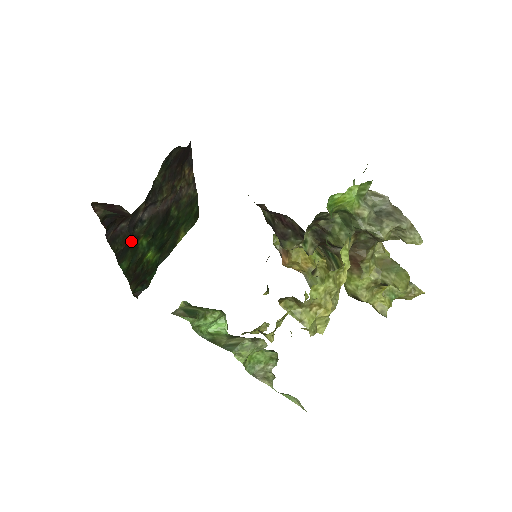
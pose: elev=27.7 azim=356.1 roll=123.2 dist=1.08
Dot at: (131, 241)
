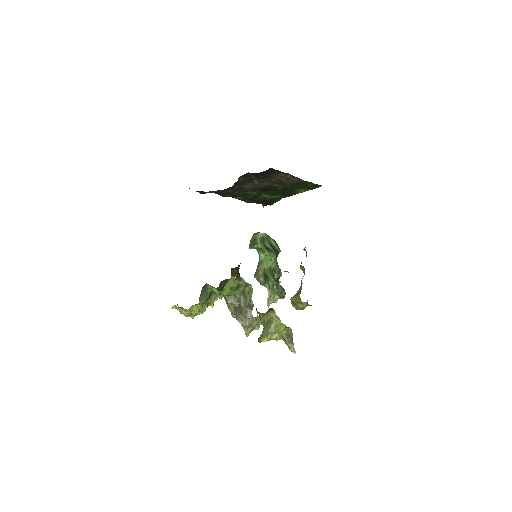
Dot at: (239, 192)
